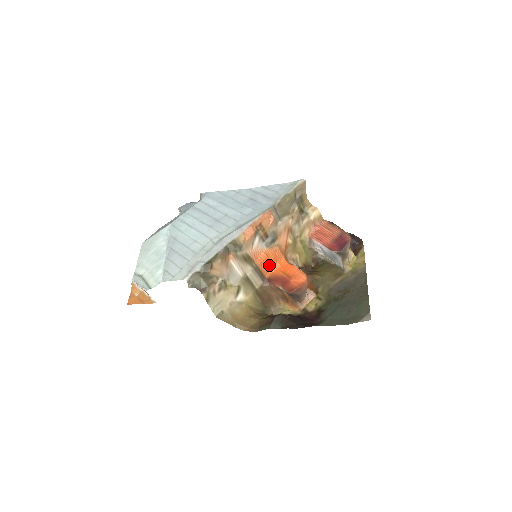
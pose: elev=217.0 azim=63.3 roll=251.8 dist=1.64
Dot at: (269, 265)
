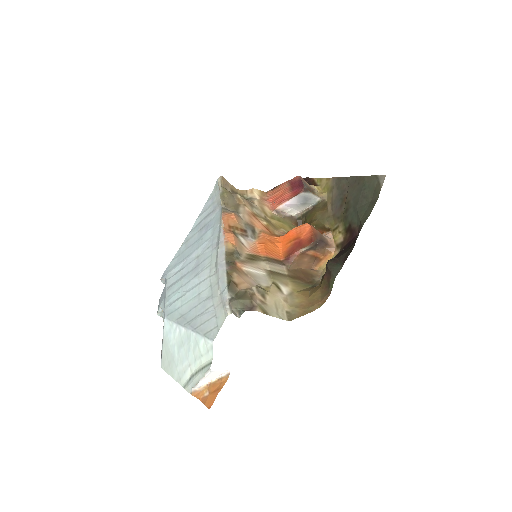
Dot at: (273, 250)
